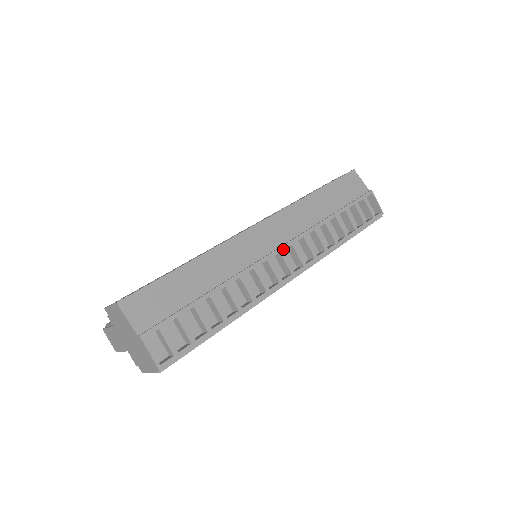
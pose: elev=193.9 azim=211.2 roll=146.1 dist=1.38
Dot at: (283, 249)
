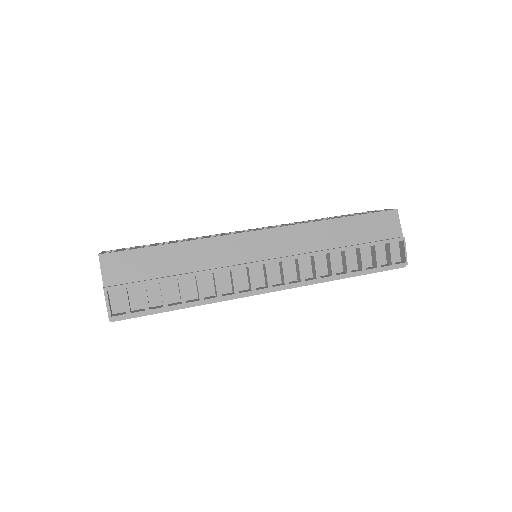
Dot at: (270, 262)
